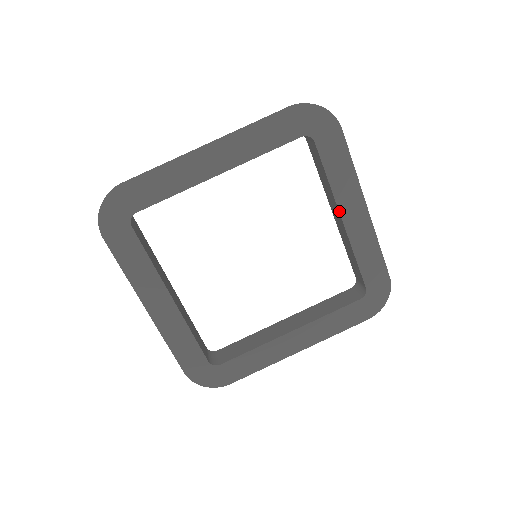
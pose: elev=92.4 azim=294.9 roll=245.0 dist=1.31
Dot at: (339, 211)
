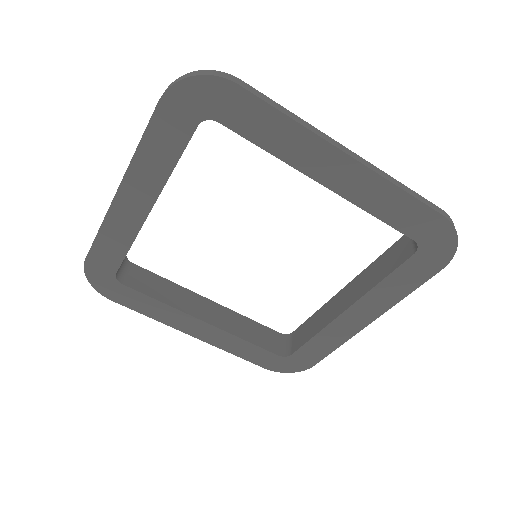
Dot at: (353, 304)
